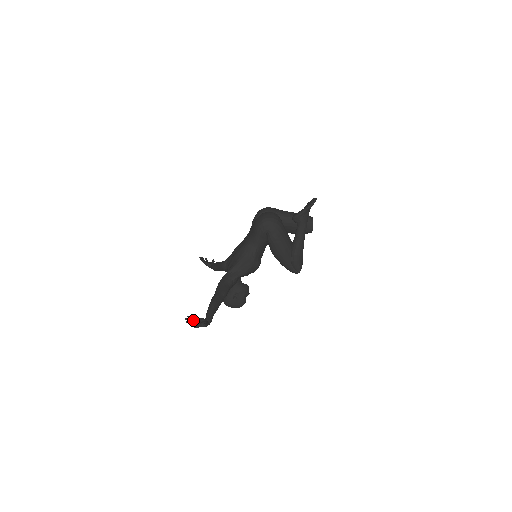
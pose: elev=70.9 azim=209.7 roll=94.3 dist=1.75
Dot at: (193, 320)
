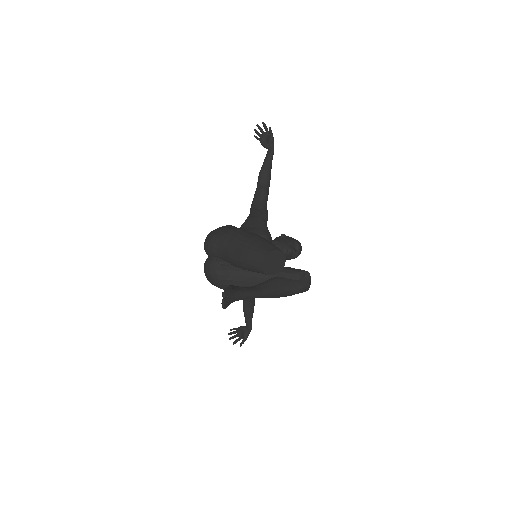
Dot at: (235, 332)
